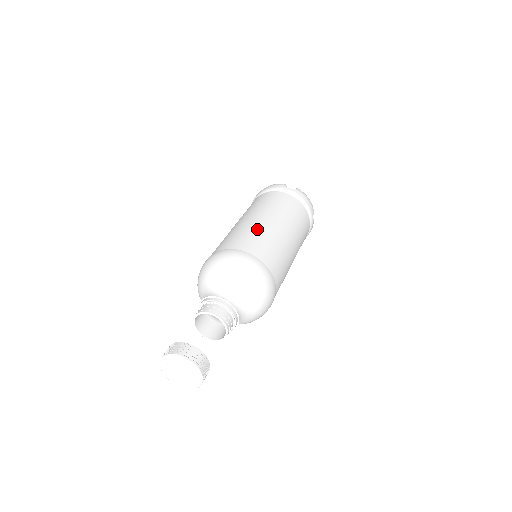
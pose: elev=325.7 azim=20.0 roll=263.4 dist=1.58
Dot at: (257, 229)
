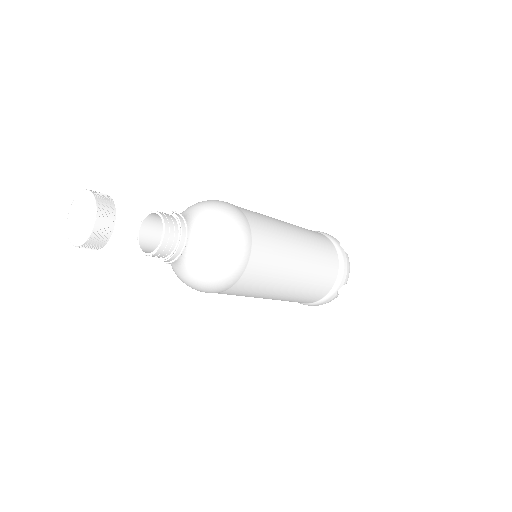
Dot at: occluded
